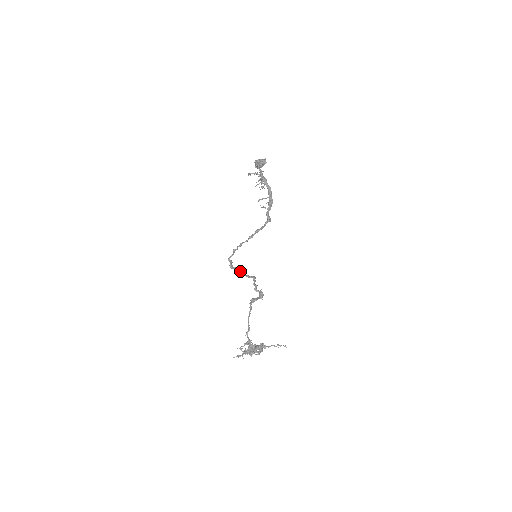
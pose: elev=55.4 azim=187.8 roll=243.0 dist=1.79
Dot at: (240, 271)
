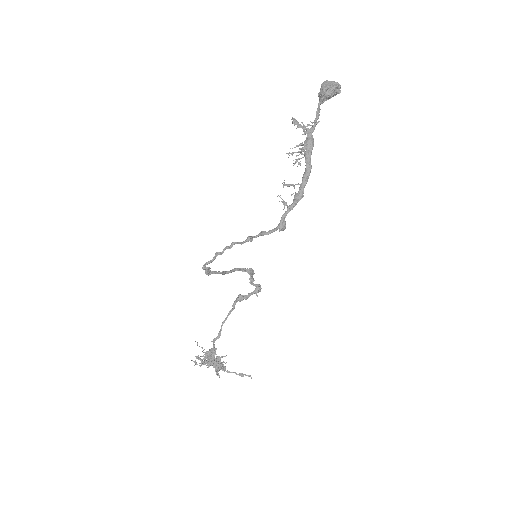
Dot at: (224, 274)
